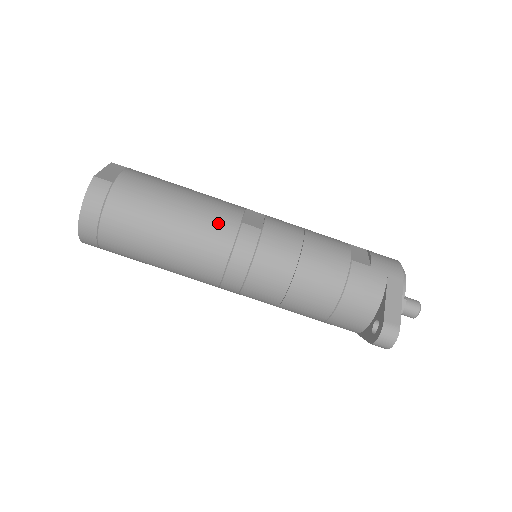
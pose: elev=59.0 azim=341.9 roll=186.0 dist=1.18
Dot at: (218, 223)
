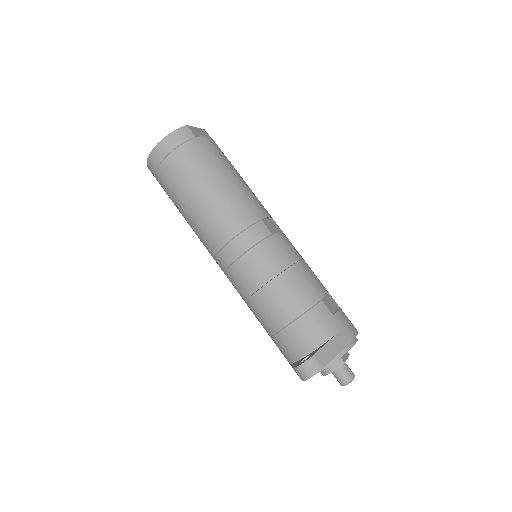
Dot at: (245, 208)
